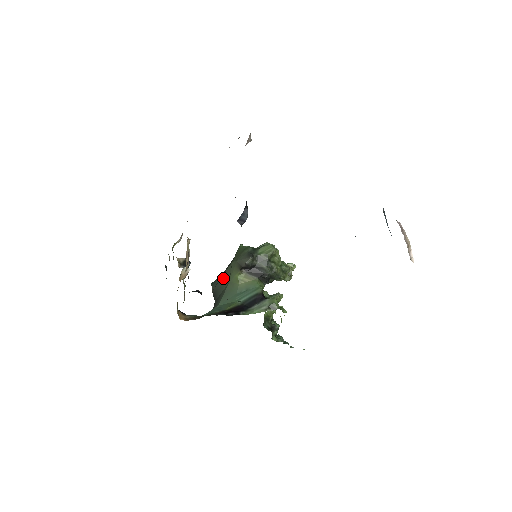
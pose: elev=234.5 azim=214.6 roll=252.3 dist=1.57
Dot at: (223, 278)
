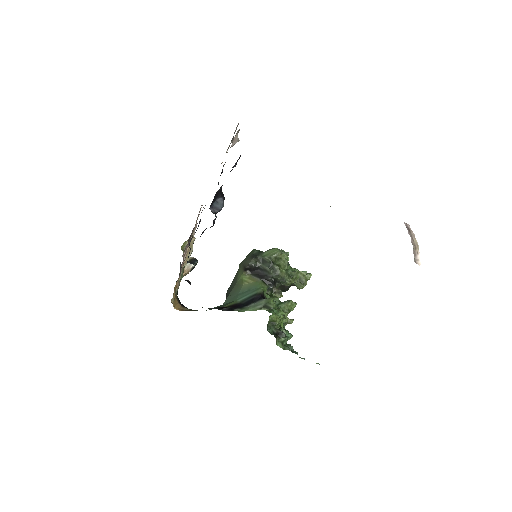
Dot at: (233, 281)
